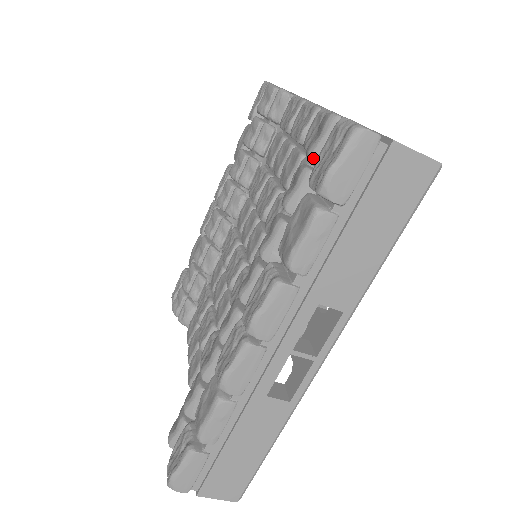
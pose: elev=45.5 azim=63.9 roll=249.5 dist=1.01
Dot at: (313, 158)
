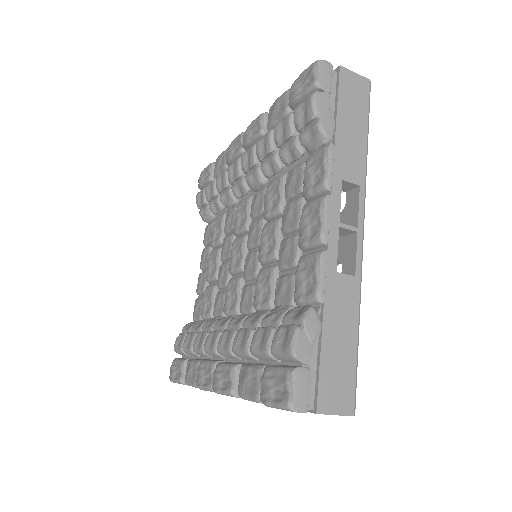
Dot at: (273, 355)
